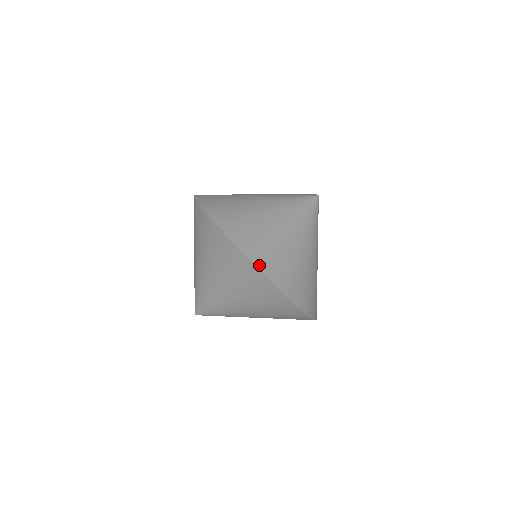
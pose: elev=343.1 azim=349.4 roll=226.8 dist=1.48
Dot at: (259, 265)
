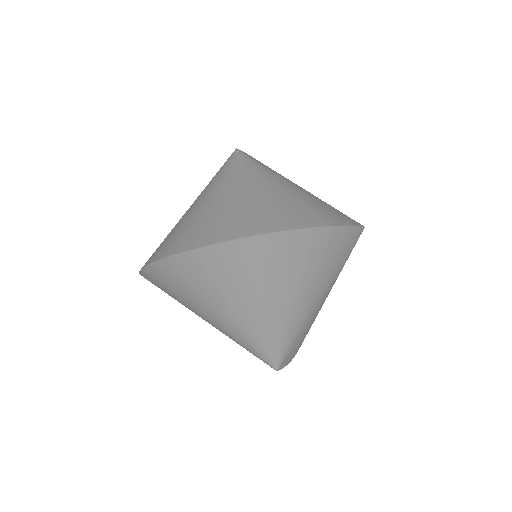
Dot at: (158, 257)
